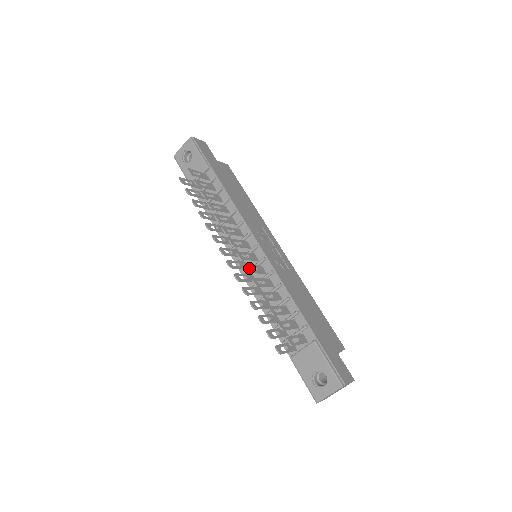
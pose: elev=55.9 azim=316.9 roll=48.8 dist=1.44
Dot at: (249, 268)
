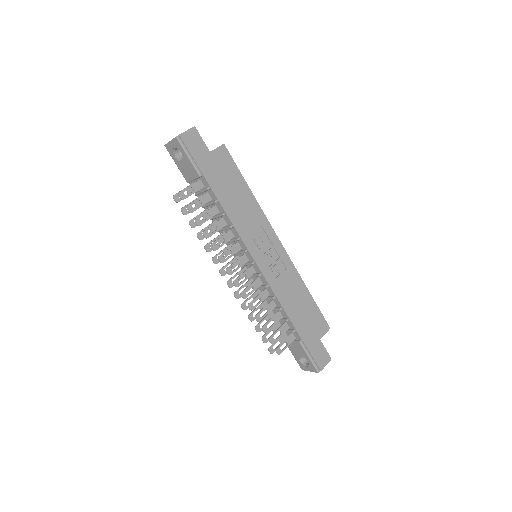
Dot at: (245, 293)
